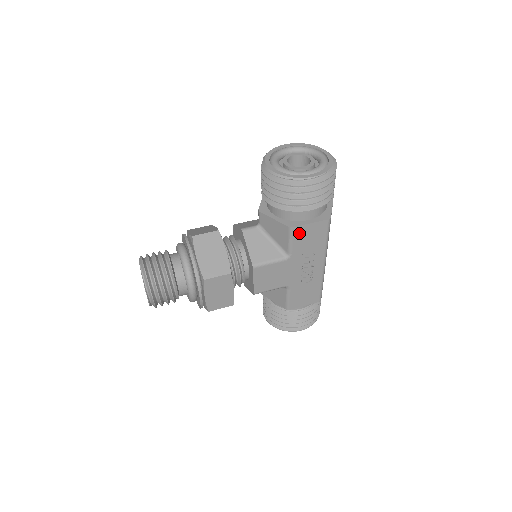
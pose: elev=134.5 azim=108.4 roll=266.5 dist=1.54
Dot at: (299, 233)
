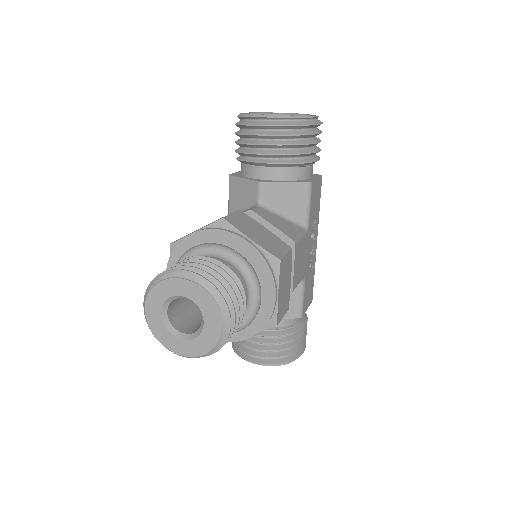
Dot at: (313, 192)
